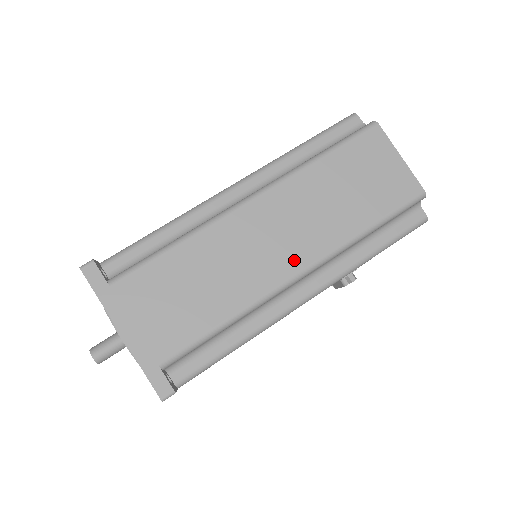
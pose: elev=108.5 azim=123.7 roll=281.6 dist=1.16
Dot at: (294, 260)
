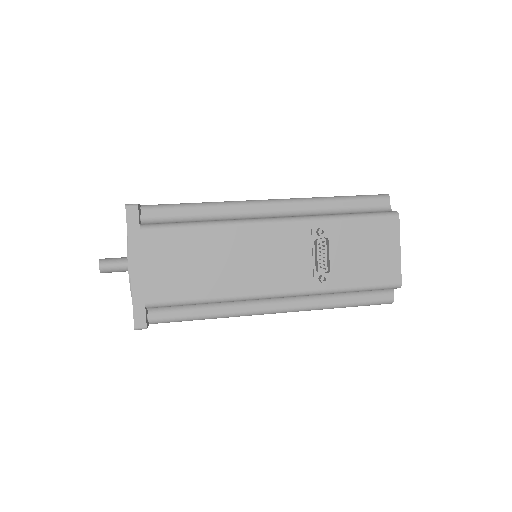
Dot at: occluded
